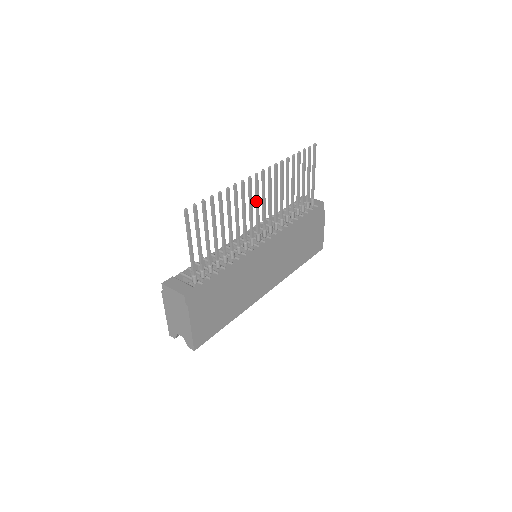
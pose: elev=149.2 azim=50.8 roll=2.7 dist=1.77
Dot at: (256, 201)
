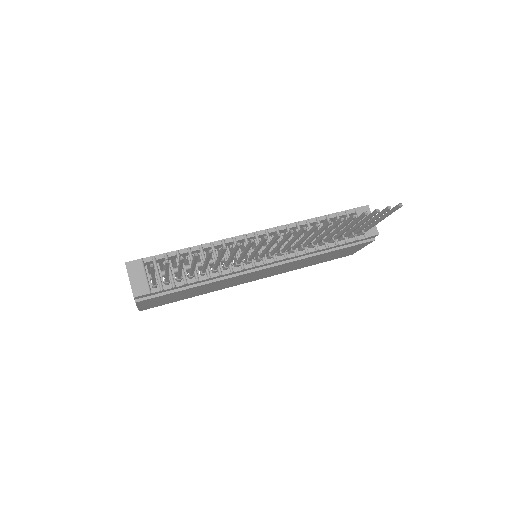
Dot at: (269, 245)
